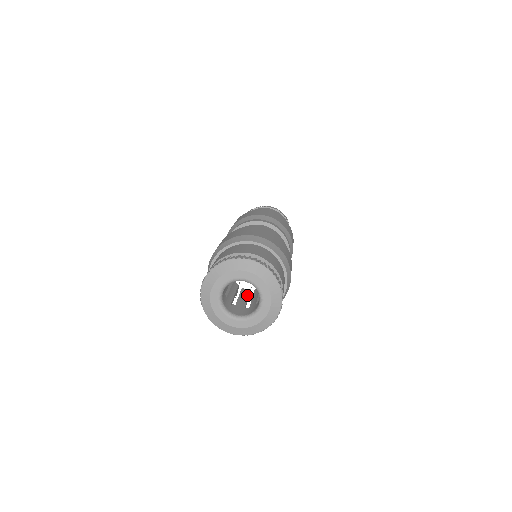
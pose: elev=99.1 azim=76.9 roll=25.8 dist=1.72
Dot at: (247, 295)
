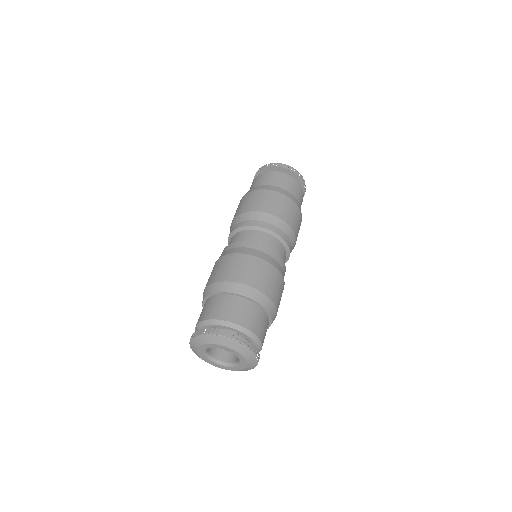
Dot at: occluded
